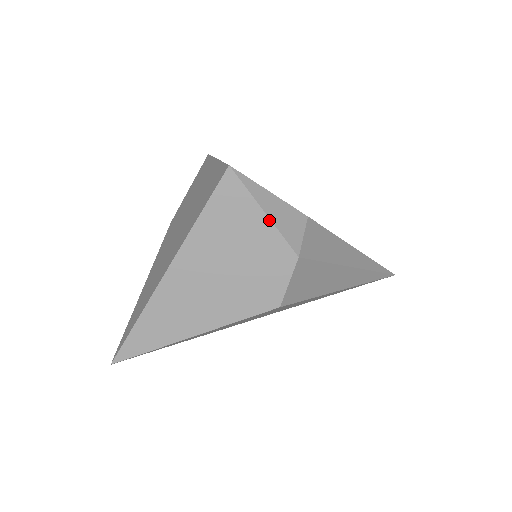
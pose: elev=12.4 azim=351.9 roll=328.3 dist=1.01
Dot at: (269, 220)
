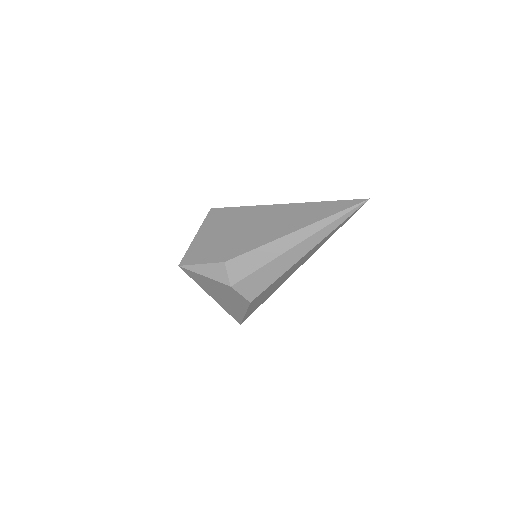
Dot at: (208, 278)
